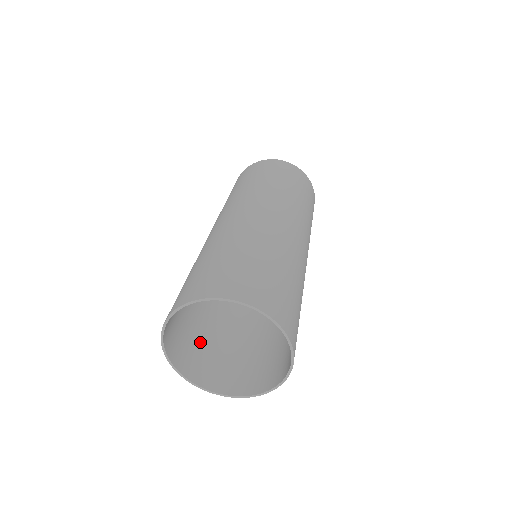
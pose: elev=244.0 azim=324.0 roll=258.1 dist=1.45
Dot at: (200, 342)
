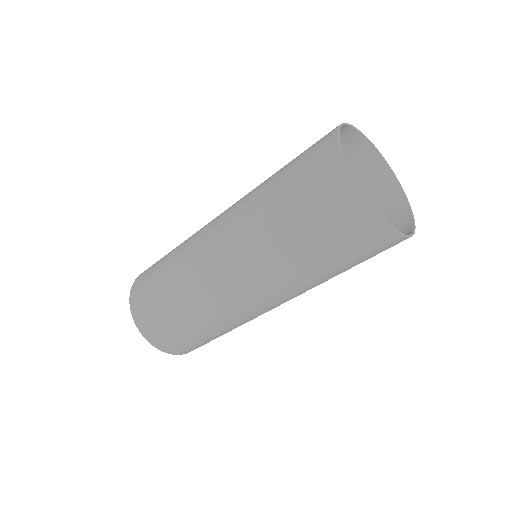
Dot at: occluded
